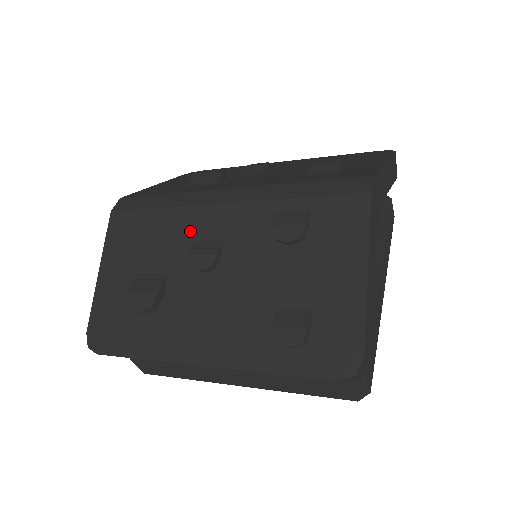
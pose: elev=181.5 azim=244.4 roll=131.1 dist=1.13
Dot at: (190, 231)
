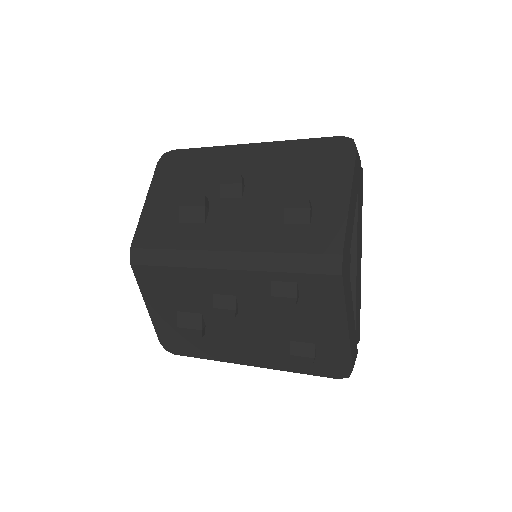
Dot at: (206, 287)
